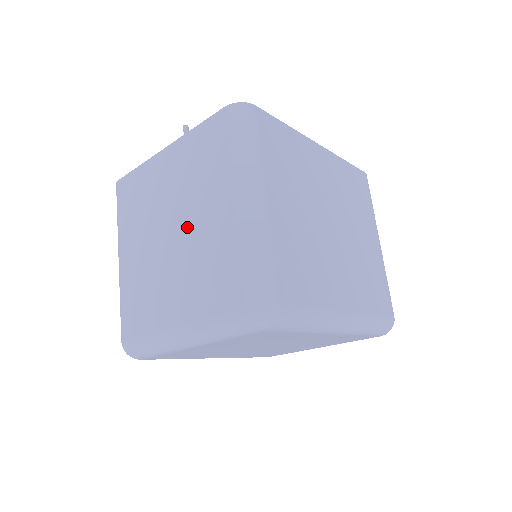
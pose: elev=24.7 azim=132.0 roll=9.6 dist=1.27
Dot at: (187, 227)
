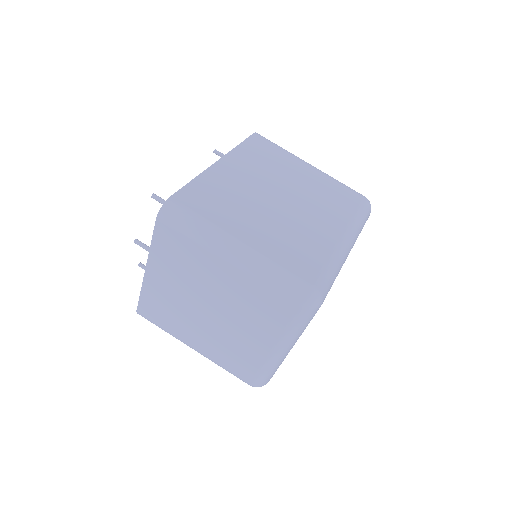
Dot at: (215, 299)
